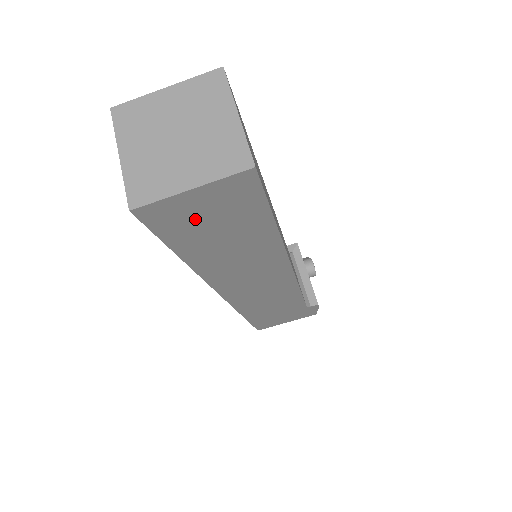
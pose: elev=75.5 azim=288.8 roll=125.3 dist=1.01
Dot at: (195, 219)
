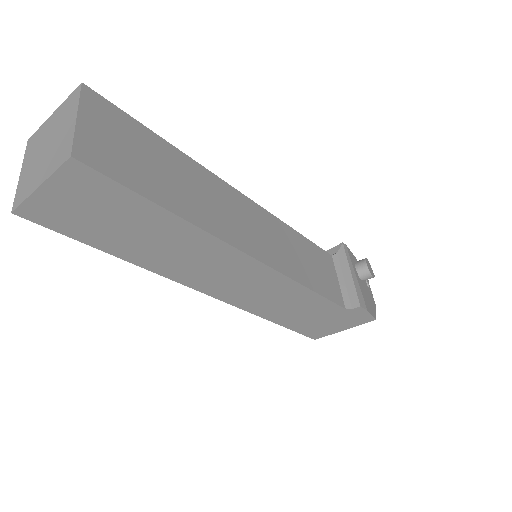
Dot at: (78, 214)
